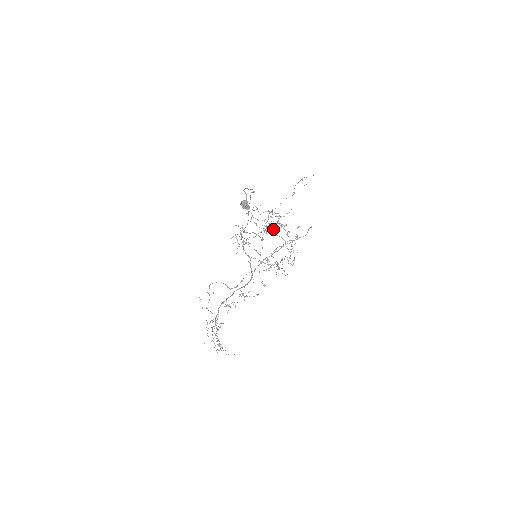
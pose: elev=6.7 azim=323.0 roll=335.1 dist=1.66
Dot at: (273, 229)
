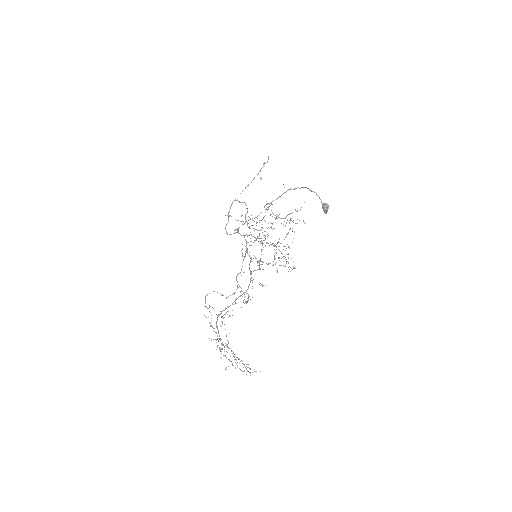
Dot at: occluded
